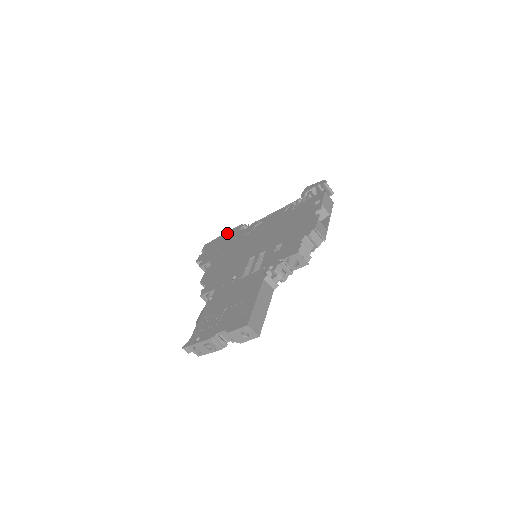
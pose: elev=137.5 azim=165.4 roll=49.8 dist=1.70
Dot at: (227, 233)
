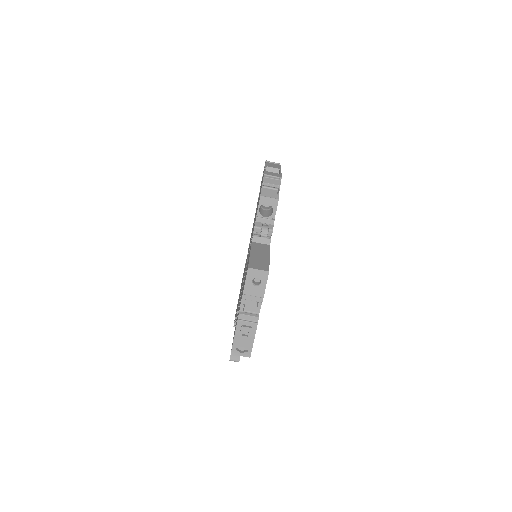
Dot at: occluded
